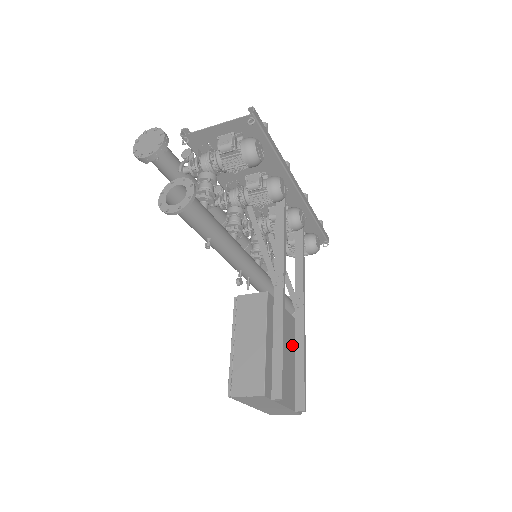
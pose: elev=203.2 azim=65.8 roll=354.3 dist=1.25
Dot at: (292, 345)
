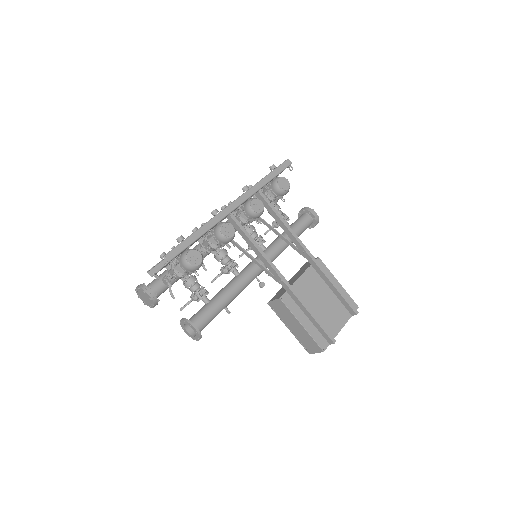
Dot at: (322, 285)
